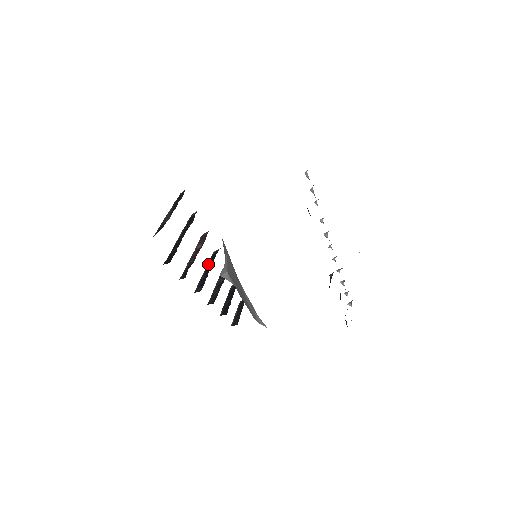
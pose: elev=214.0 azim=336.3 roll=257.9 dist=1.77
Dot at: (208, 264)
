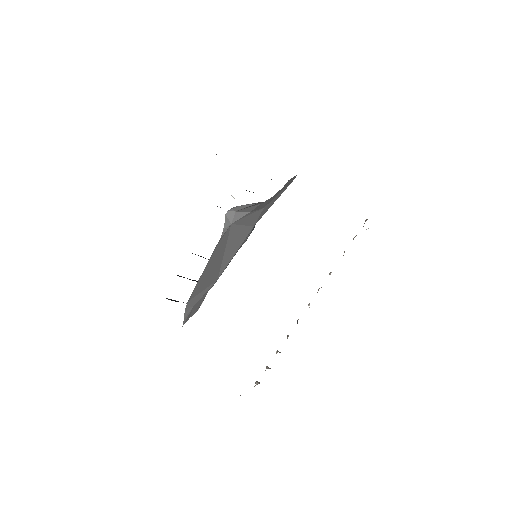
Dot at: occluded
